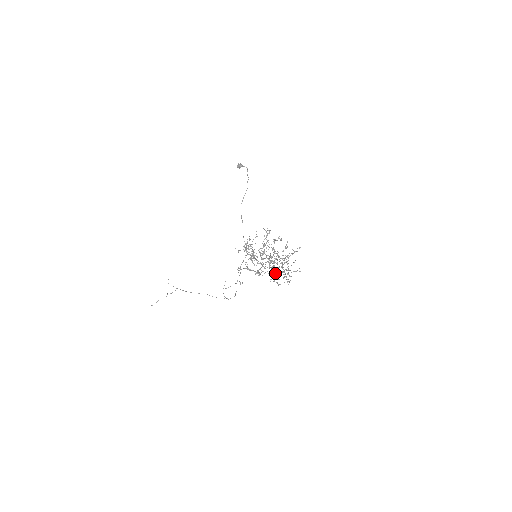
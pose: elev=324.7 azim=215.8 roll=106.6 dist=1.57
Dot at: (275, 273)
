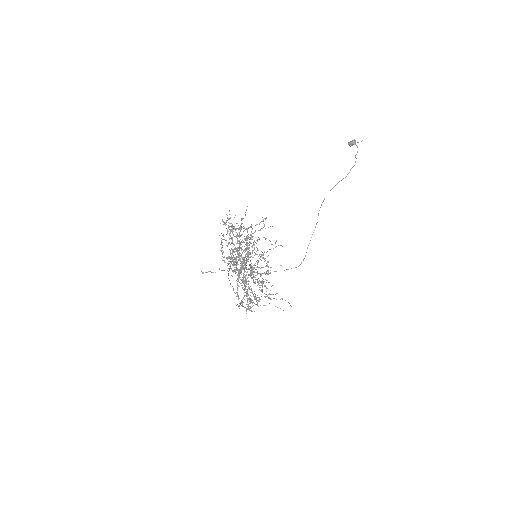
Dot at: occluded
